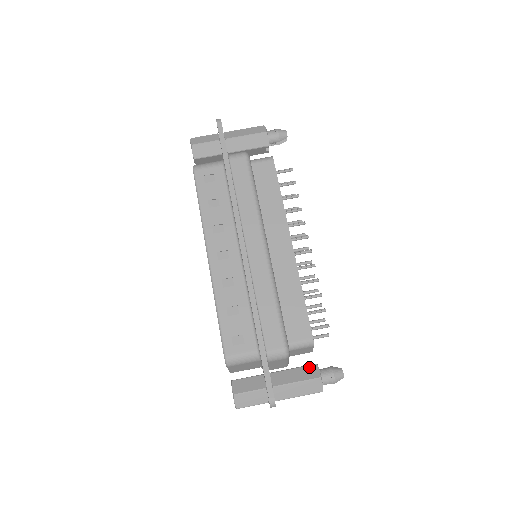
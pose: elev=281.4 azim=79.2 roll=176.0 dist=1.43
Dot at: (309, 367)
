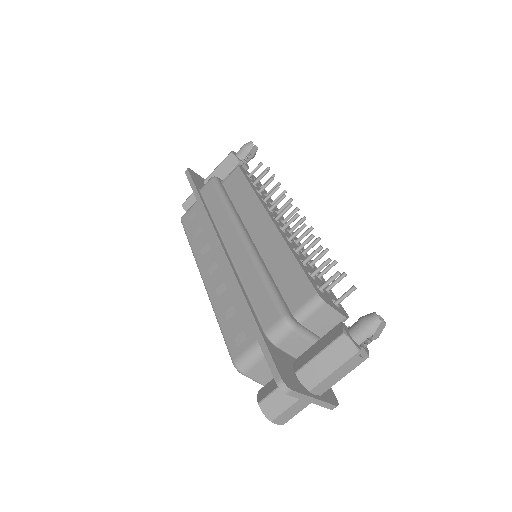
Dot at: (332, 330)
